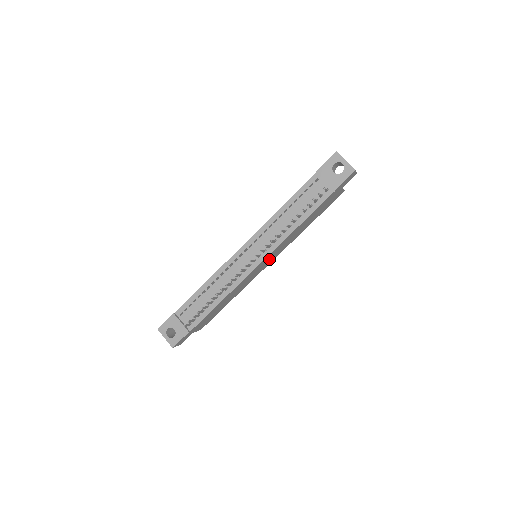
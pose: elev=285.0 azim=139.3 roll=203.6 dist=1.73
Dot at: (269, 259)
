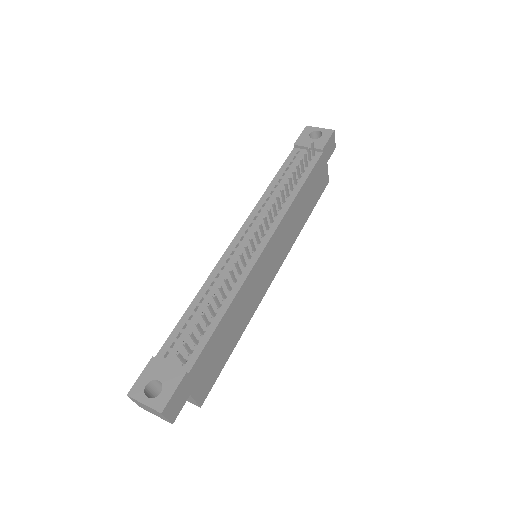
Dot at: (275, 254)
